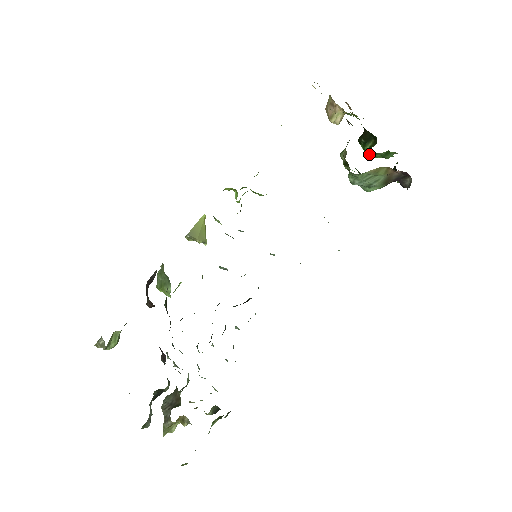
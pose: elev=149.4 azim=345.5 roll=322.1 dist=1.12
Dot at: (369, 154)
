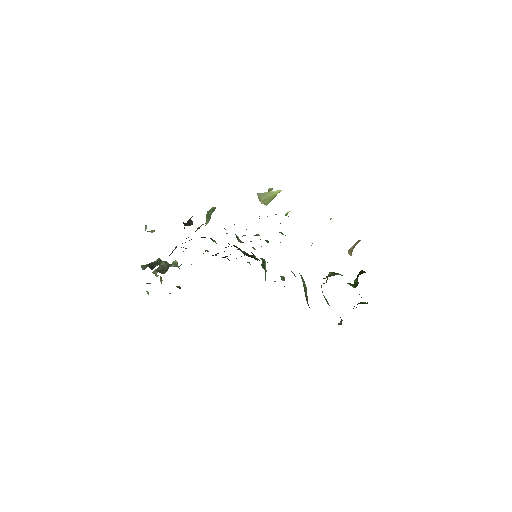
Dot at: occluded
